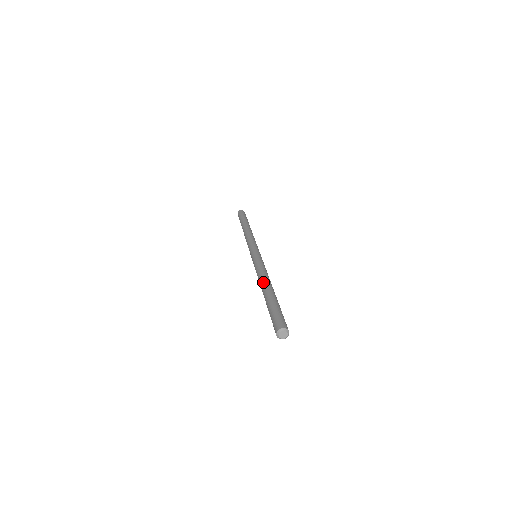
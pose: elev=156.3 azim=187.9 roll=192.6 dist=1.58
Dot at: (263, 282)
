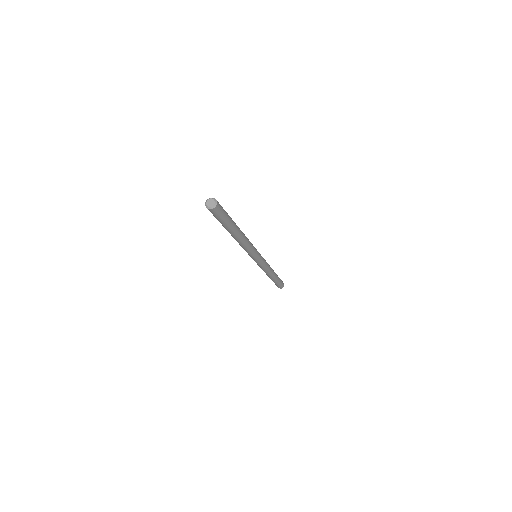
Dot at: occluded
